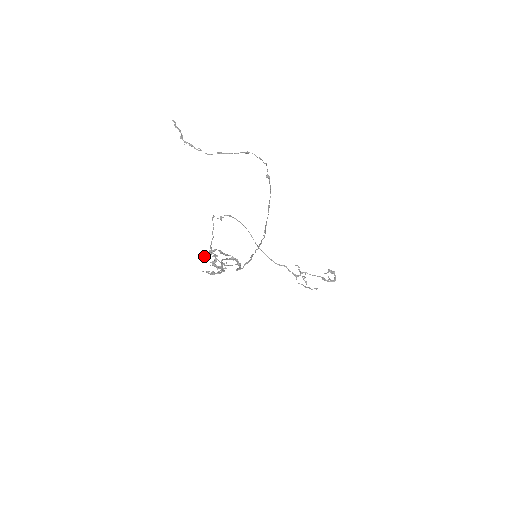
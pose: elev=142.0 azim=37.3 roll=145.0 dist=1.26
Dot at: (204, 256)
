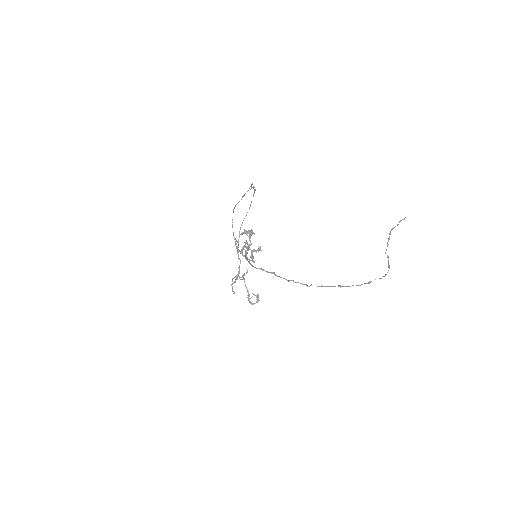
Dot at: (245, 230)
